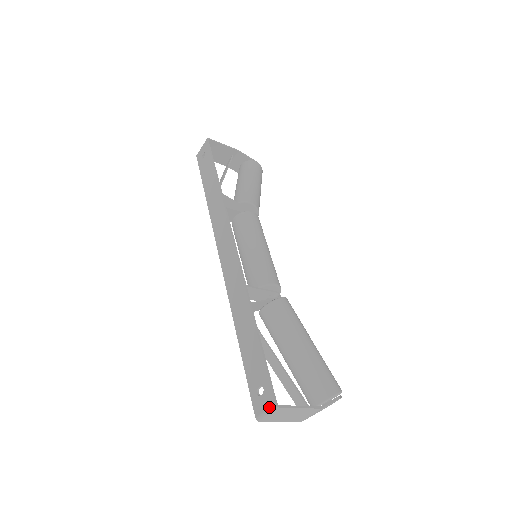
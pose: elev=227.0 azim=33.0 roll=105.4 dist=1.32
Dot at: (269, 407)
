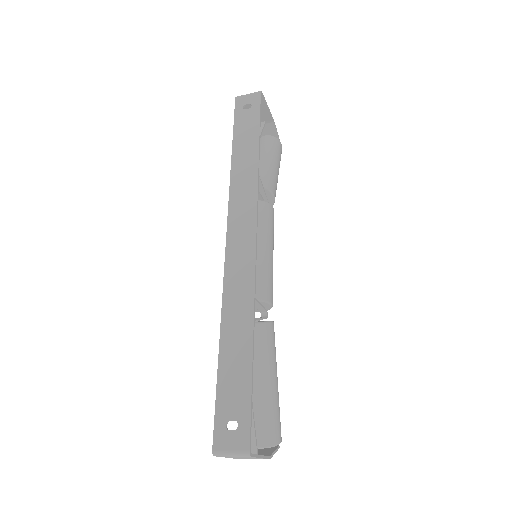
Dot at: (239, 450)
